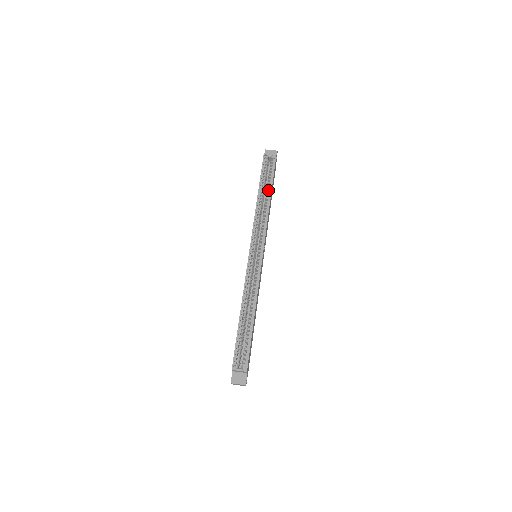
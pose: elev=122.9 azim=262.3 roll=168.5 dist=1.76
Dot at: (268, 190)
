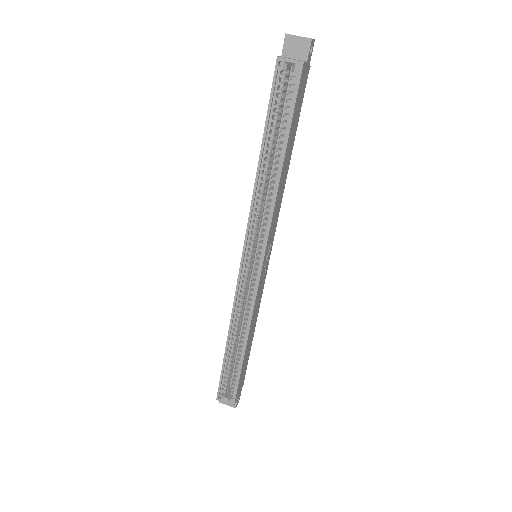
Dot at: (281, 145)
